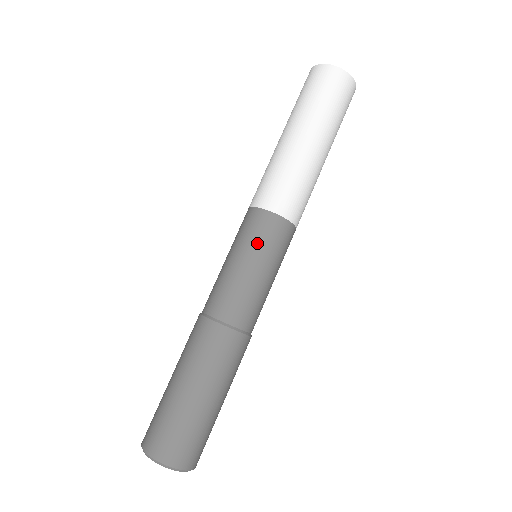
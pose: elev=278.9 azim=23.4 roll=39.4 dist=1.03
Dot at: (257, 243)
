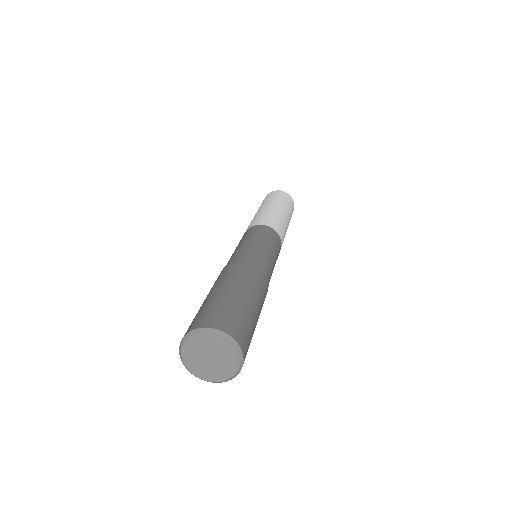
Dot at: (260, 234)
